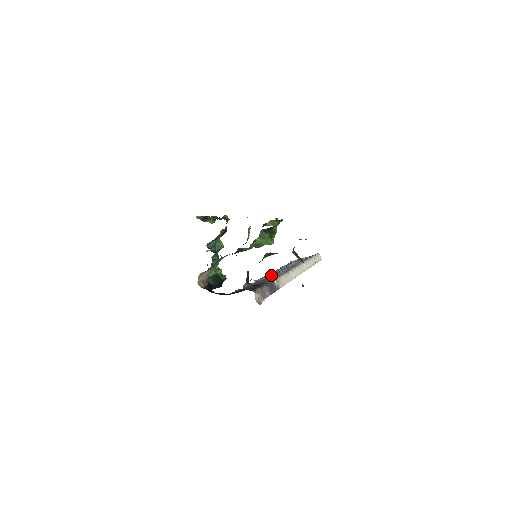
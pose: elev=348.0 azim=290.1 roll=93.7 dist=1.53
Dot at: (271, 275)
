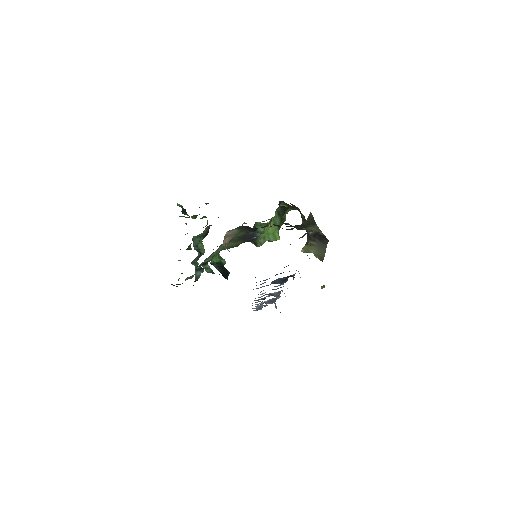
Dot at: occluded
